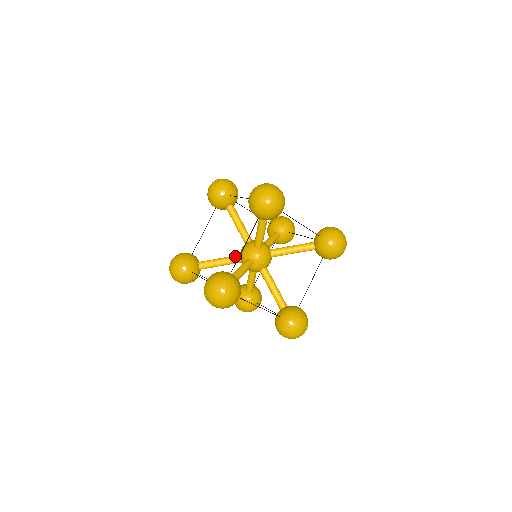
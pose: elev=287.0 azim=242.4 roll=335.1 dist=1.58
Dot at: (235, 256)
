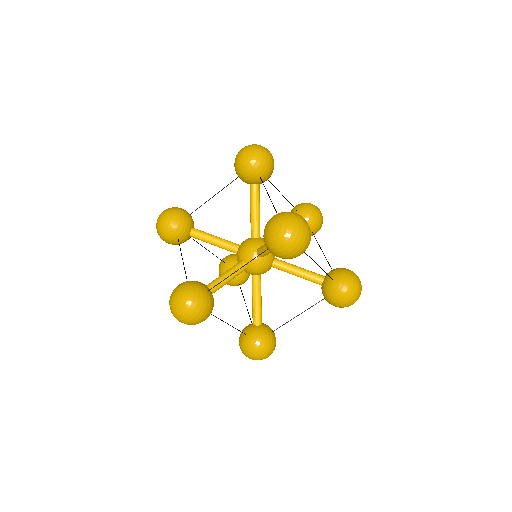
Dot at: (233, 245)
